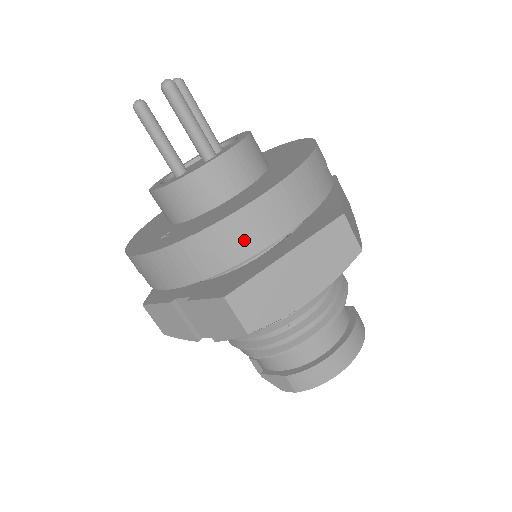
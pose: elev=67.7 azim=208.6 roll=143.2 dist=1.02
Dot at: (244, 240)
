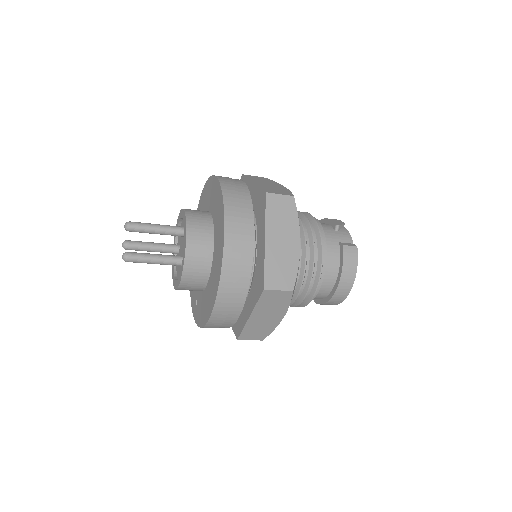
Dot at: (224, 323)
